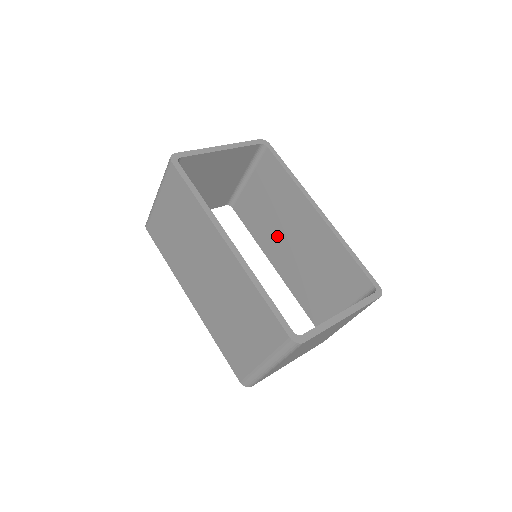
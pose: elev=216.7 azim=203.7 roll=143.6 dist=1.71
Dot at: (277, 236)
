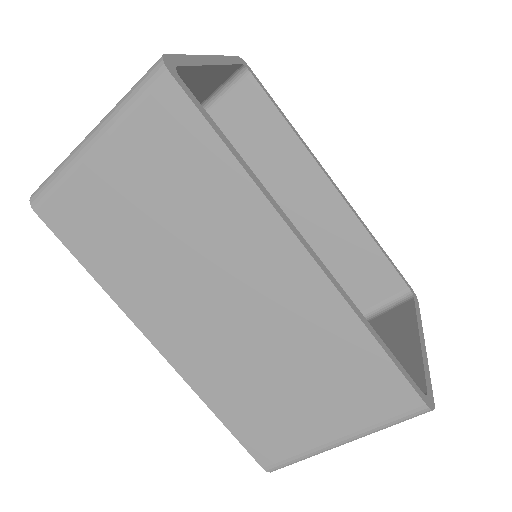
Dot at: occluded
